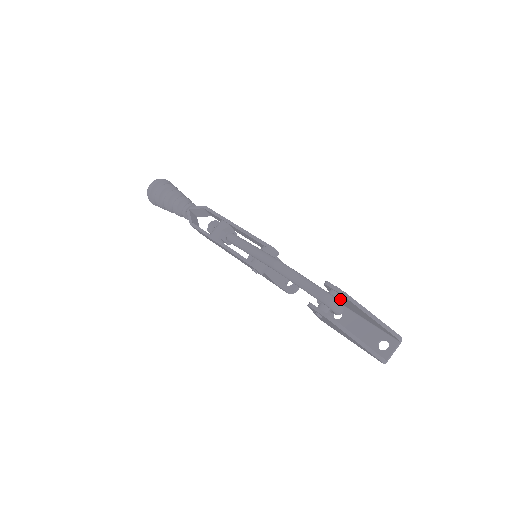
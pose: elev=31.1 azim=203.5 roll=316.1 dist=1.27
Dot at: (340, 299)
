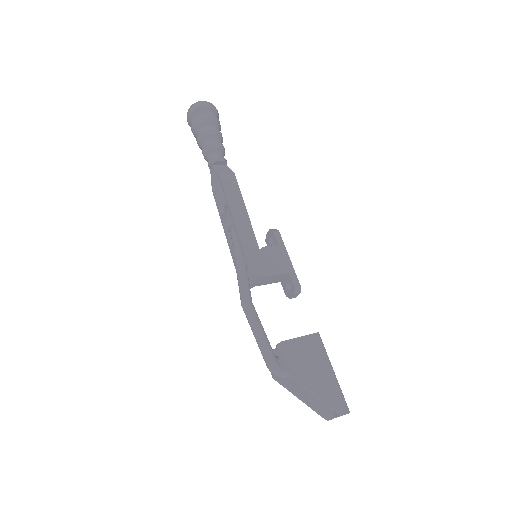
Dot at: (302, 351)
